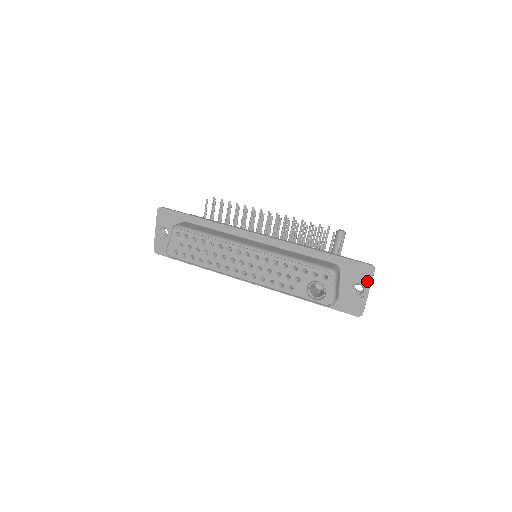
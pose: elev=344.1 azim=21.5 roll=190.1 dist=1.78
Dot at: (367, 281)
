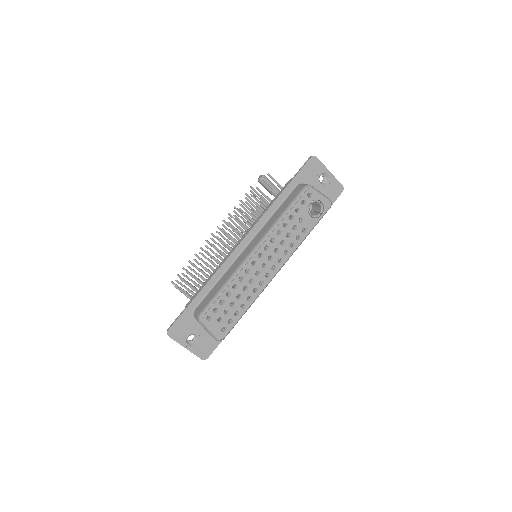
Dot at: (321, 167)
